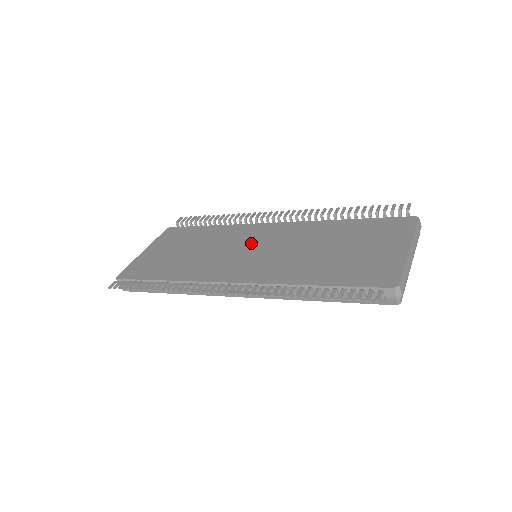
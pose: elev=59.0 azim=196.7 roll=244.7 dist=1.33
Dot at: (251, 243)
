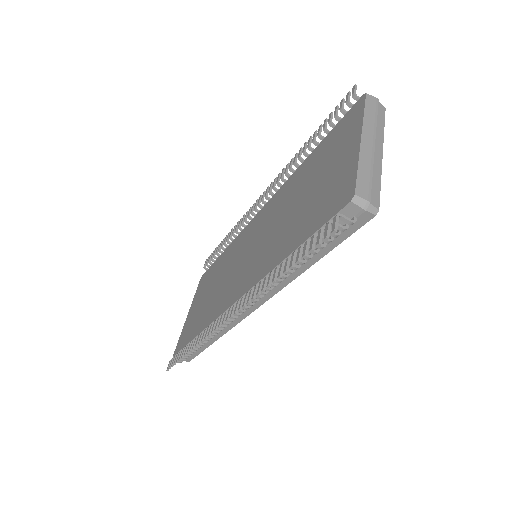
Dot at: (247, 246)
